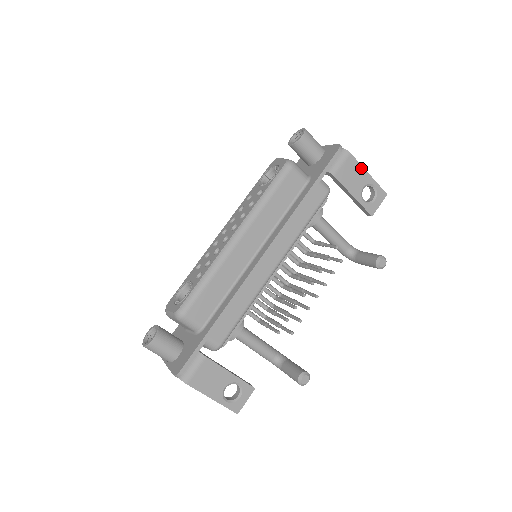
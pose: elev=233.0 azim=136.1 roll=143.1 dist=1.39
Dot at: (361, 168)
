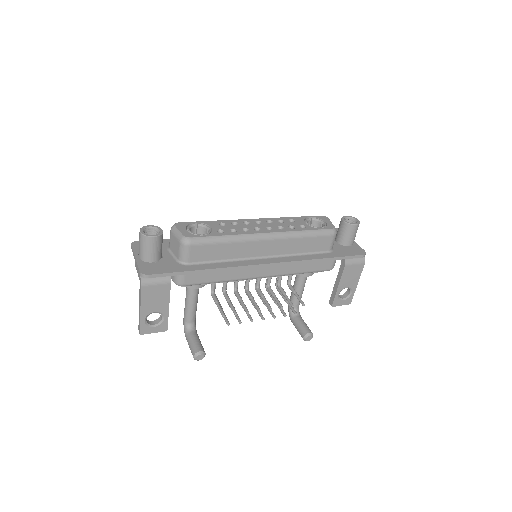
Dot at: (359, 277)
